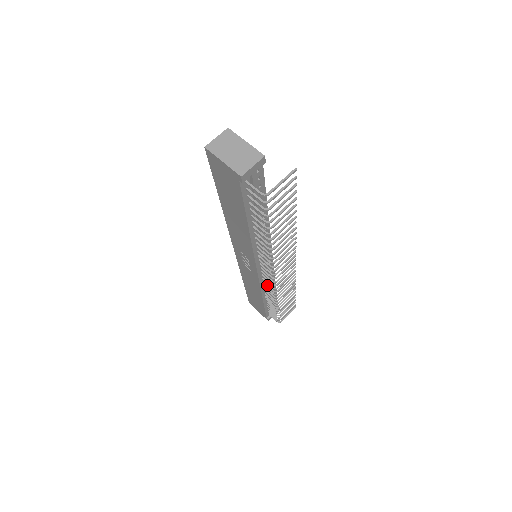
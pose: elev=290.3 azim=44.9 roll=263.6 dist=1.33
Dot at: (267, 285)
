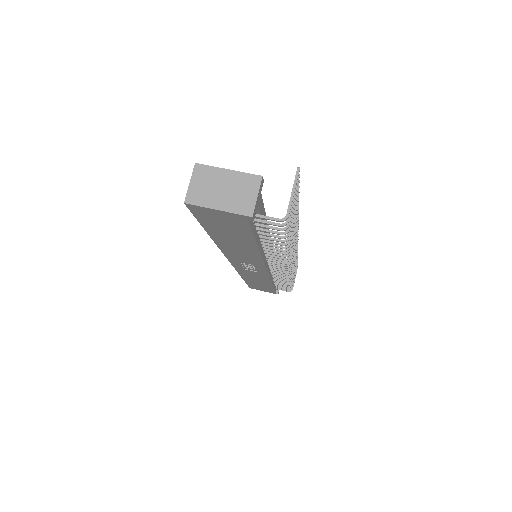
Dot at: (277, 274)
